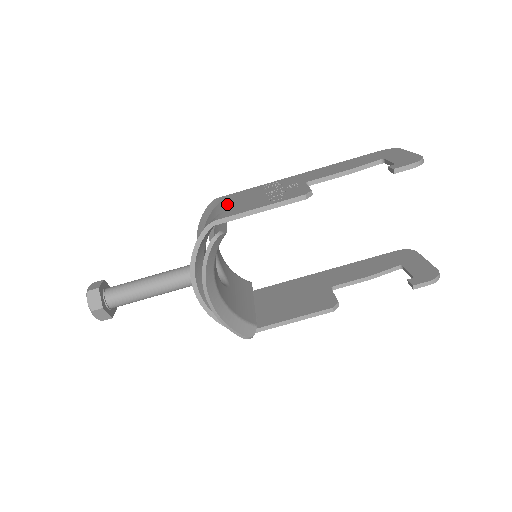
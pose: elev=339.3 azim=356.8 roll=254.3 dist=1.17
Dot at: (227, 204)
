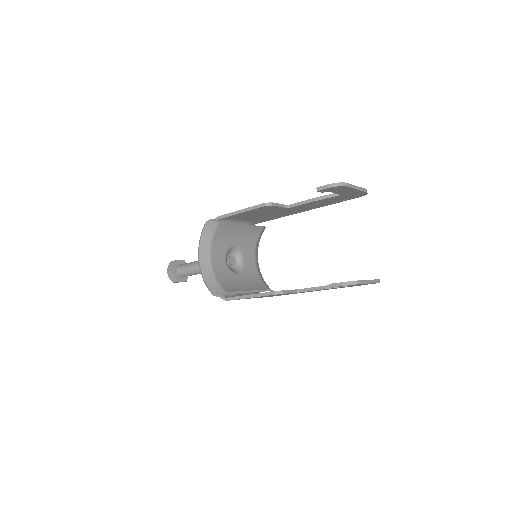
Dot at: occluded
